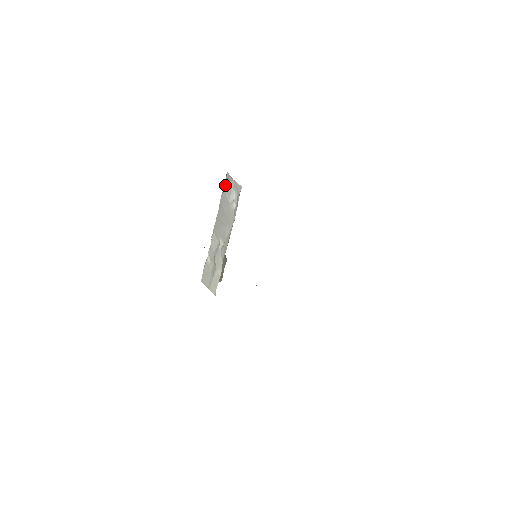
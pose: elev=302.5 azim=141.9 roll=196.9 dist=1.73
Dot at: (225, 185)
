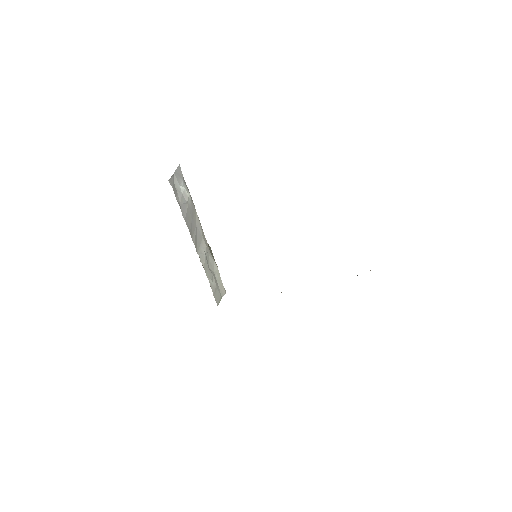
Dot at: (176, 196)
